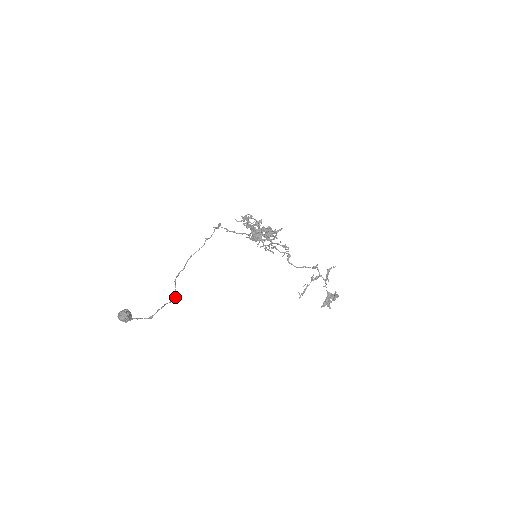
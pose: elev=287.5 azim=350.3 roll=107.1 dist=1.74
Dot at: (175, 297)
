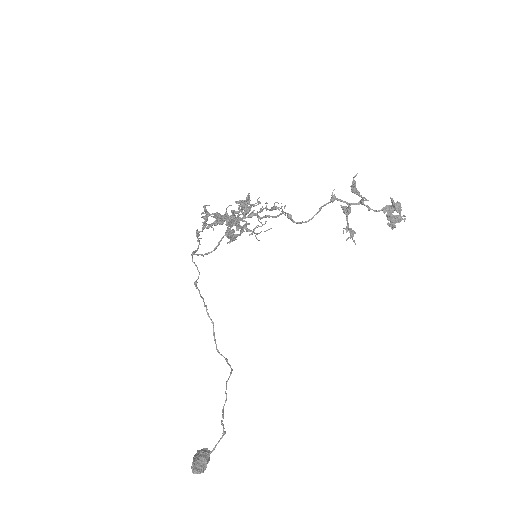
Dot at: (228, 379)
